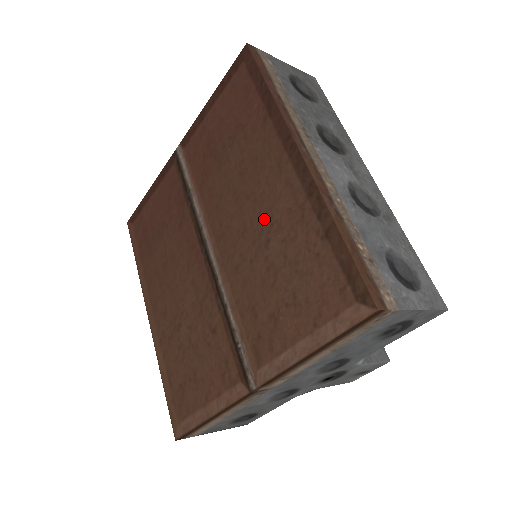
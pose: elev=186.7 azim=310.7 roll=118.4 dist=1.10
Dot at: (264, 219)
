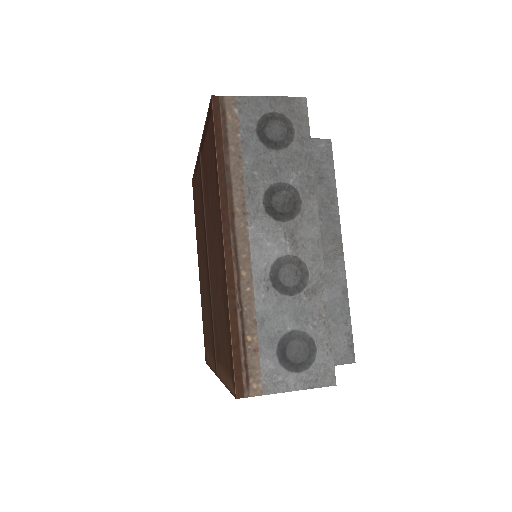
Dot at: (217, 271)
